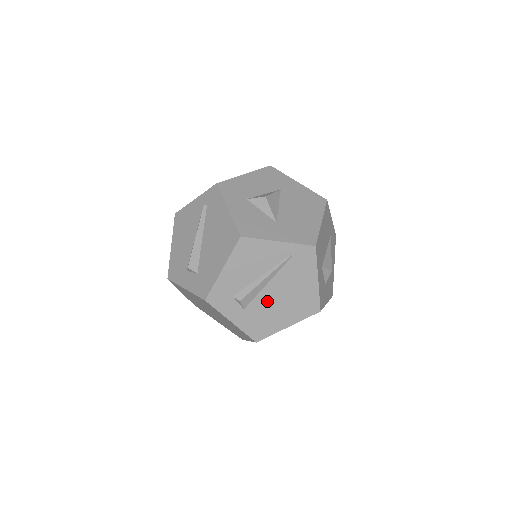
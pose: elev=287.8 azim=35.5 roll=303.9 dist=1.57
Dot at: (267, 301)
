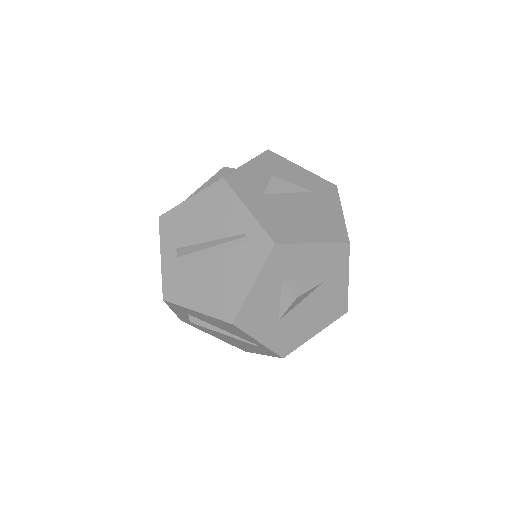
Dot at: occluded
